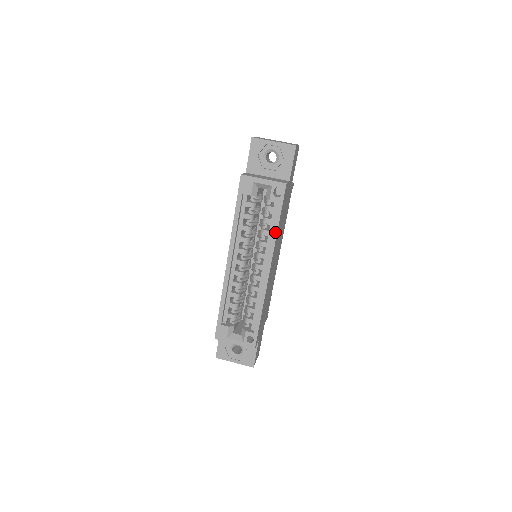
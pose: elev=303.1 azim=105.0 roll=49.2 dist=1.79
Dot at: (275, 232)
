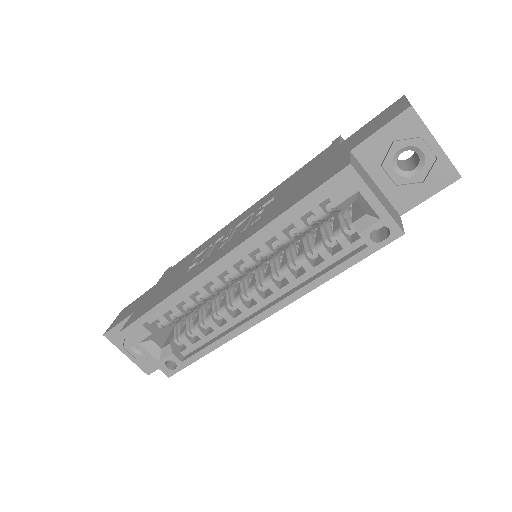
Dot at: (323, 279)
